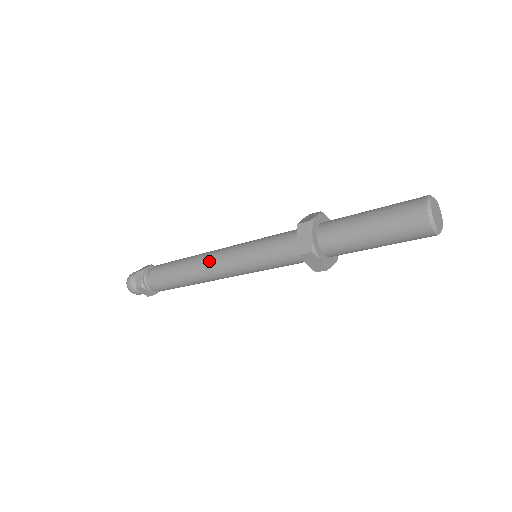
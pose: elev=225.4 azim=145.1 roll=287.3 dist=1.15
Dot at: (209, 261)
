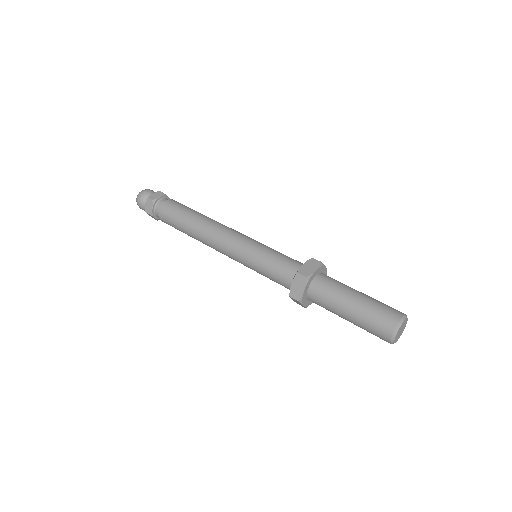
Dot at: (216, 239)
